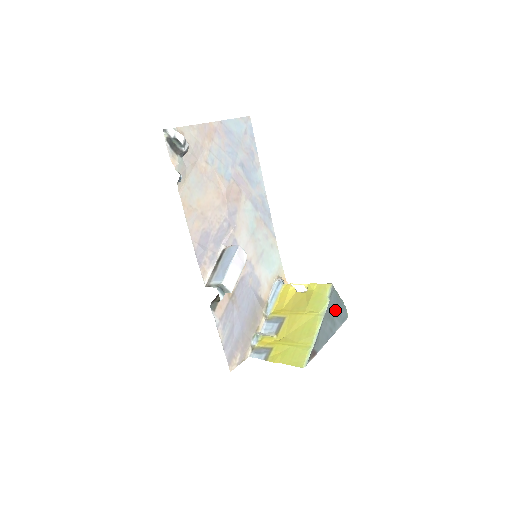
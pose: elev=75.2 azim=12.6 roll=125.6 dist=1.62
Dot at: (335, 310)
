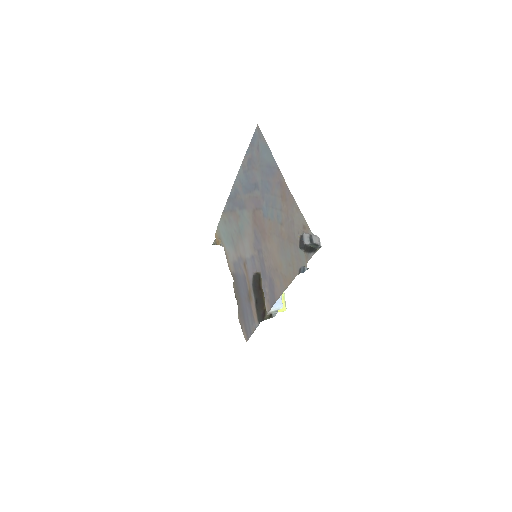
Dot at: occluded
